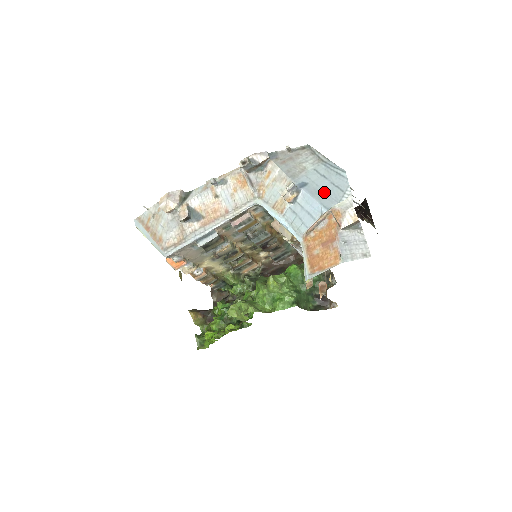
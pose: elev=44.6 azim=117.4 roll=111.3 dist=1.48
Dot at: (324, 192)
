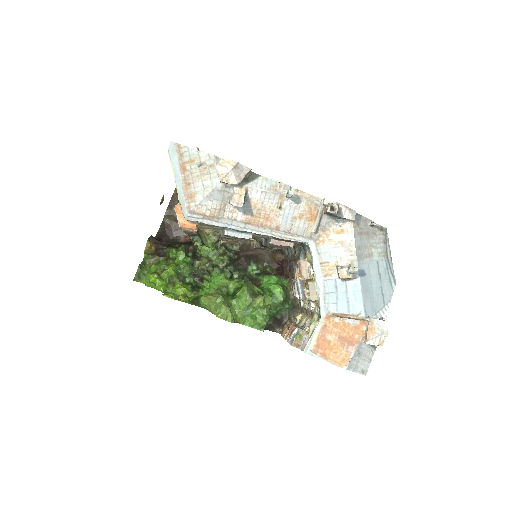
Dot at: (372, 294)
